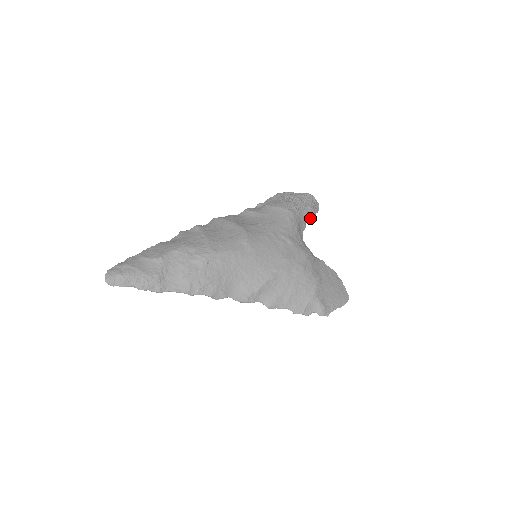
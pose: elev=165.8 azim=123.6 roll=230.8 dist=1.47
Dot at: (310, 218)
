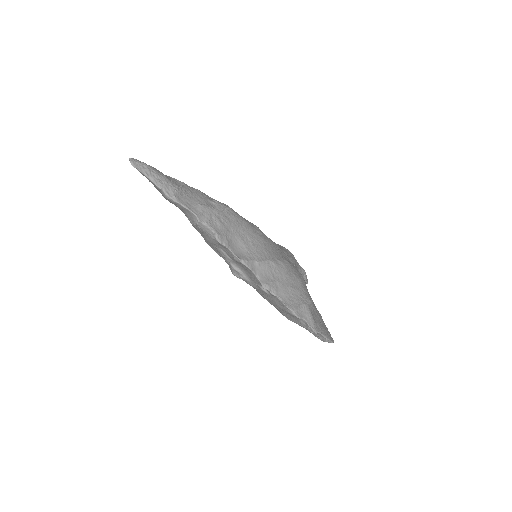
Dot at: occluded
